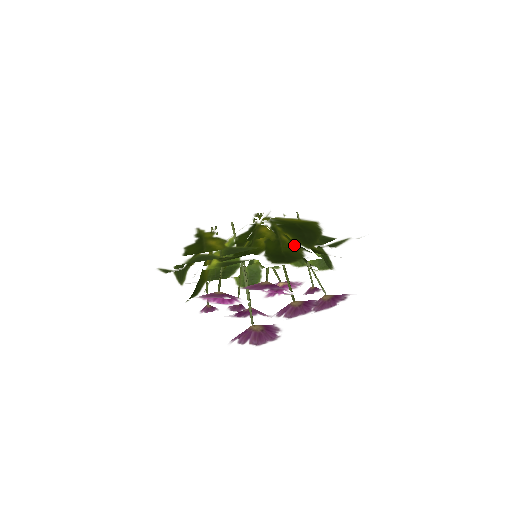
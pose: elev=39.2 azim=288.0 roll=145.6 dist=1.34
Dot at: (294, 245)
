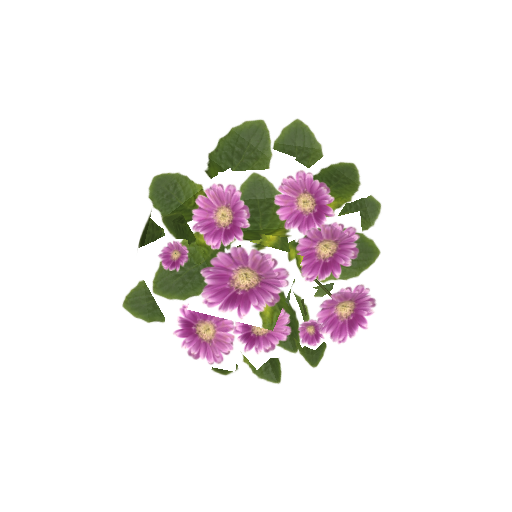
Dot at: occluded
